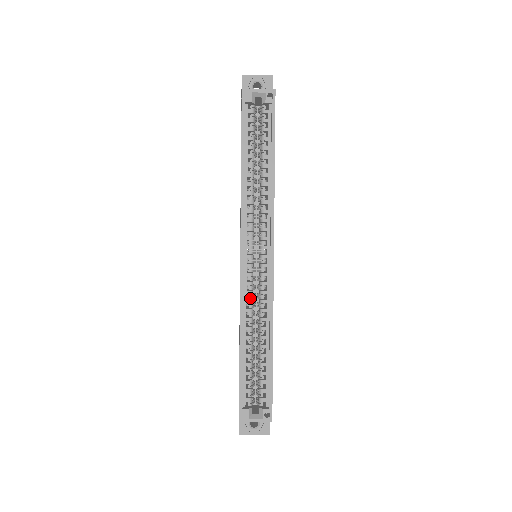
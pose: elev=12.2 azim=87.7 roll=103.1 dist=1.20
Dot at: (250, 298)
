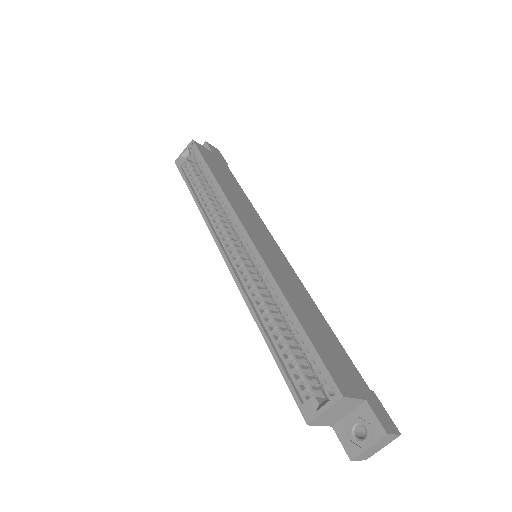
Dot at: (253, 286)
